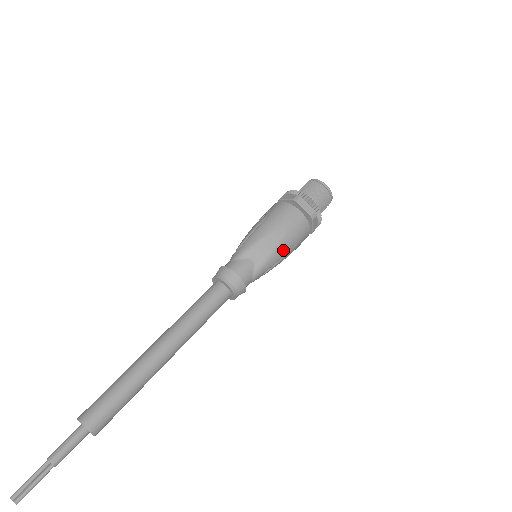
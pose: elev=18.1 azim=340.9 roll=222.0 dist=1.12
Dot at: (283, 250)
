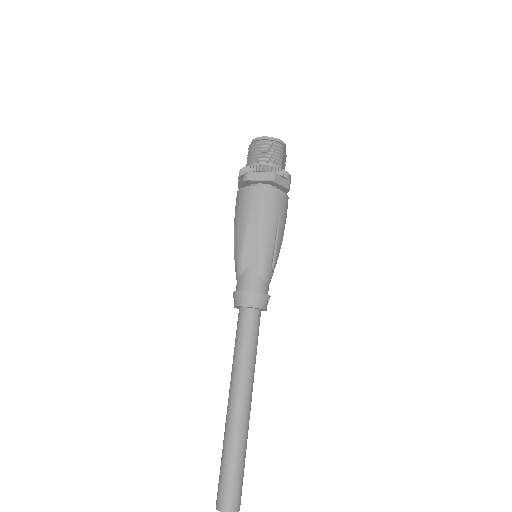
Dot at: (269, 233)
